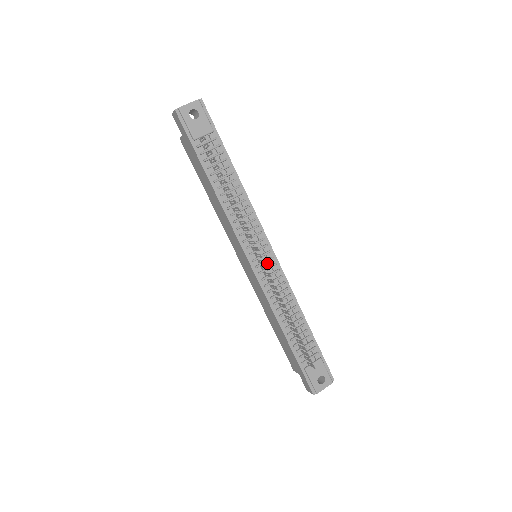
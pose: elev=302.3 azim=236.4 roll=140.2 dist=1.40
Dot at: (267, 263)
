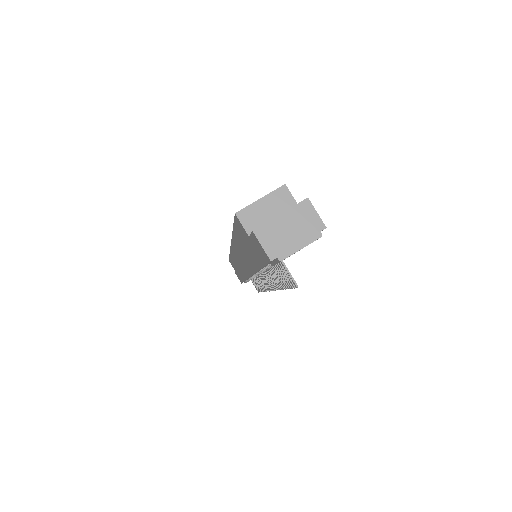
Dot at: occluded
